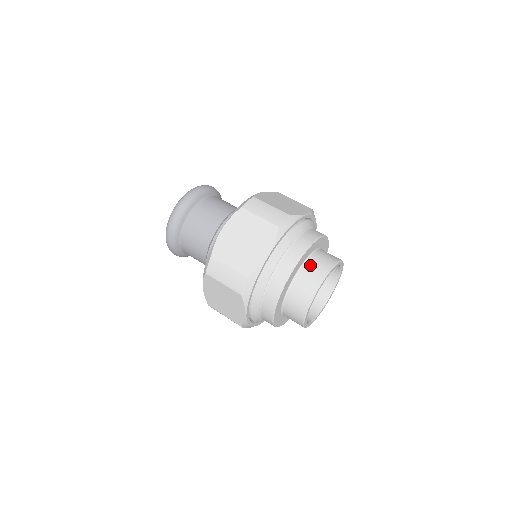
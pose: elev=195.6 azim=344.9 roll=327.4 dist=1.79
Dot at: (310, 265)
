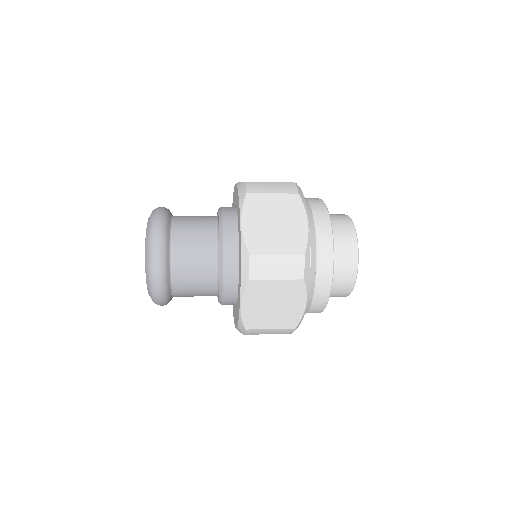
Dot at: (337, 268)
